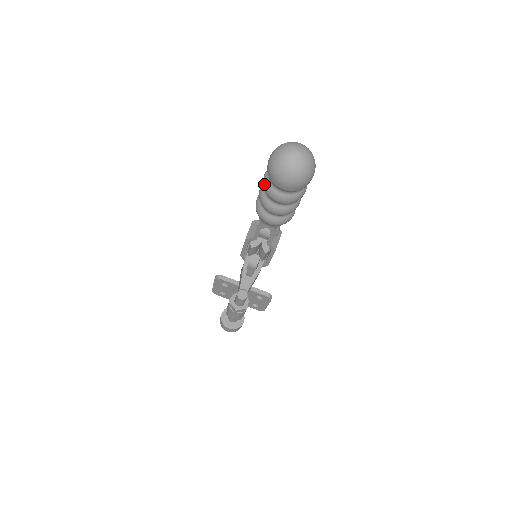
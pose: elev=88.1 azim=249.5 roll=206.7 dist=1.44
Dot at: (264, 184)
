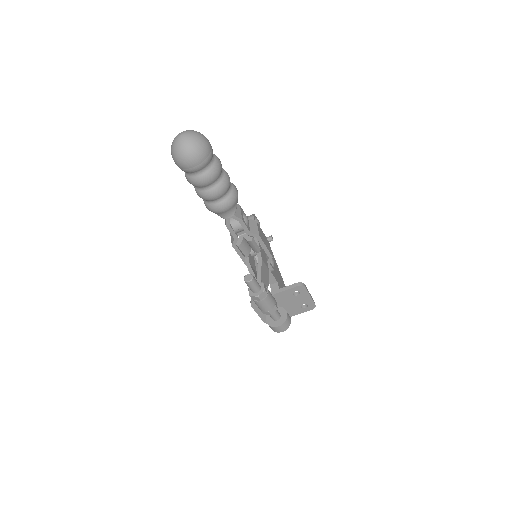
Dot at: (188, 181)
